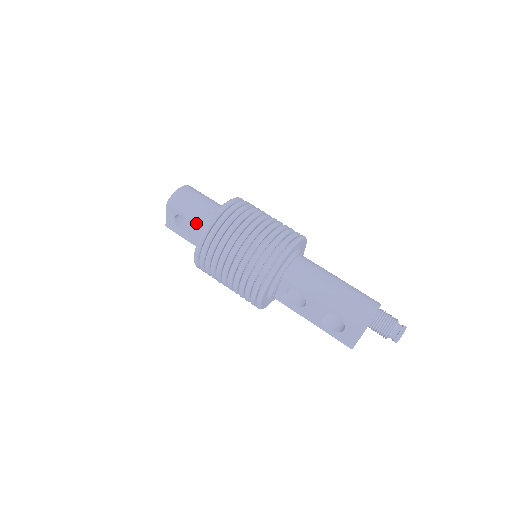
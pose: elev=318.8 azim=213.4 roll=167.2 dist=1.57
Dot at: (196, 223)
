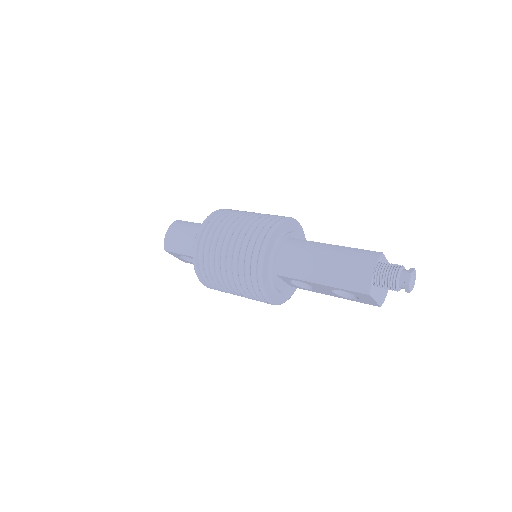
Dot at: (192, 257)
